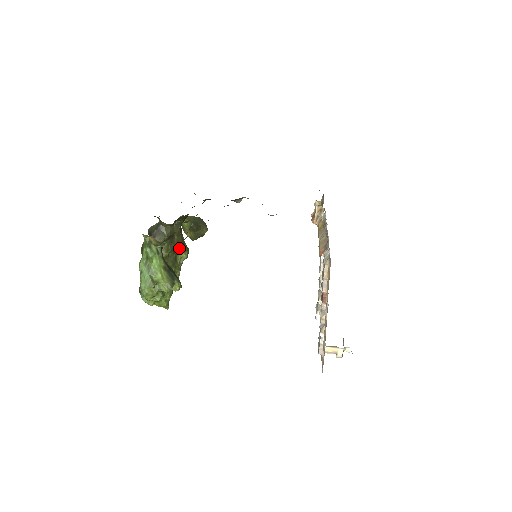
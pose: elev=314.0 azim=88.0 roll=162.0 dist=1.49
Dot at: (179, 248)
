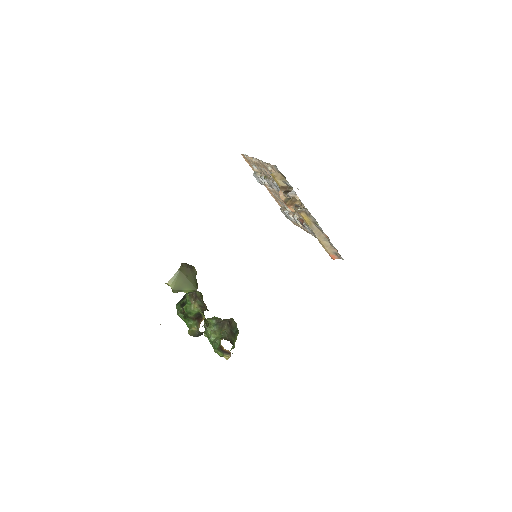
Dot at: occluded
